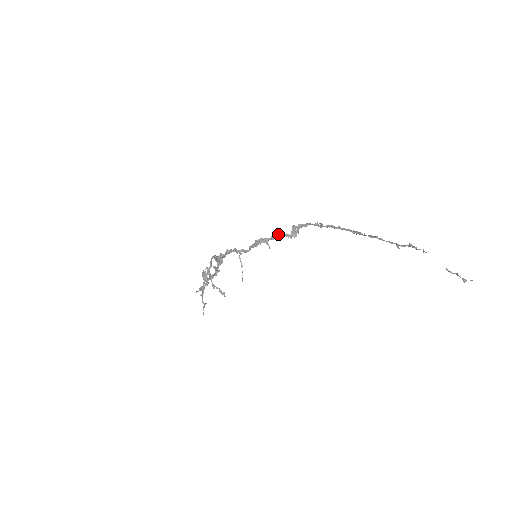
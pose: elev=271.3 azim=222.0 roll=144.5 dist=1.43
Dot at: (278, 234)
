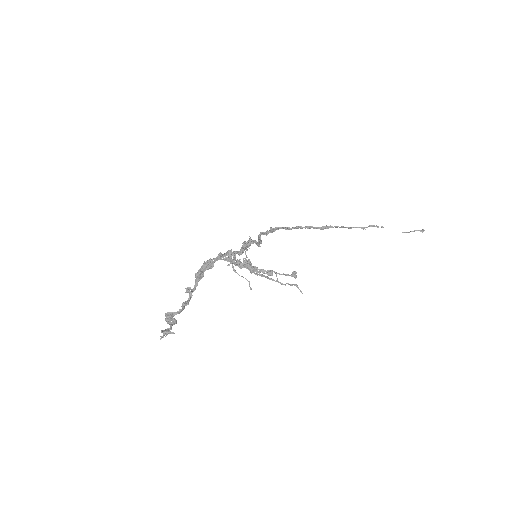
Dot at: (252, 240)
